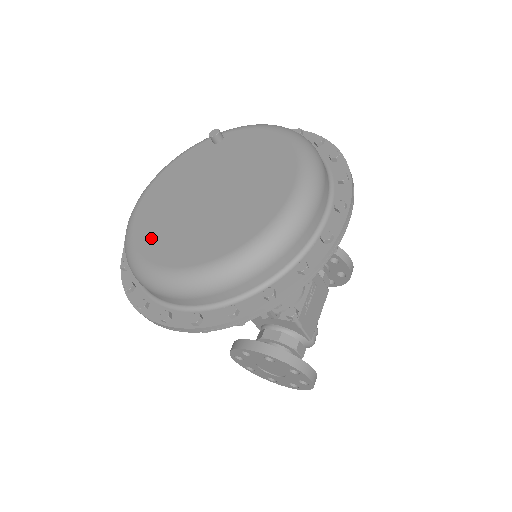
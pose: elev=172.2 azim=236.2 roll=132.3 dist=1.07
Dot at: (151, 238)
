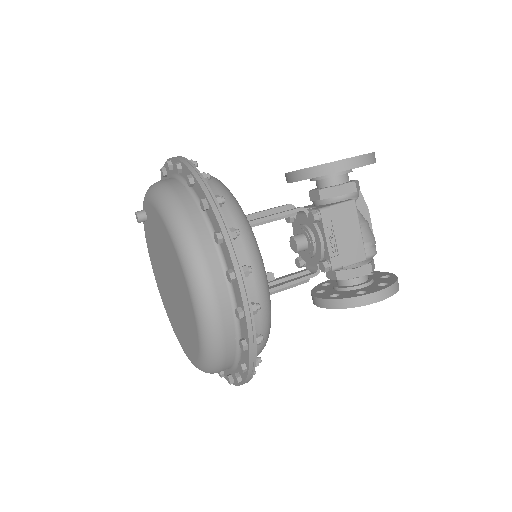
Dot at: (174, 326)
